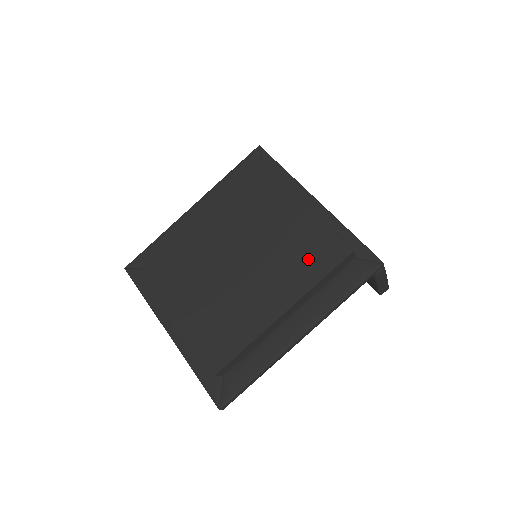
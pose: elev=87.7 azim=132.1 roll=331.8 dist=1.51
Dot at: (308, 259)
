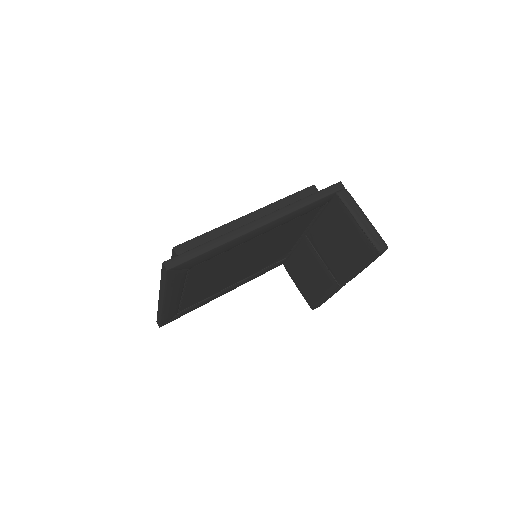
Dot at: occluded
